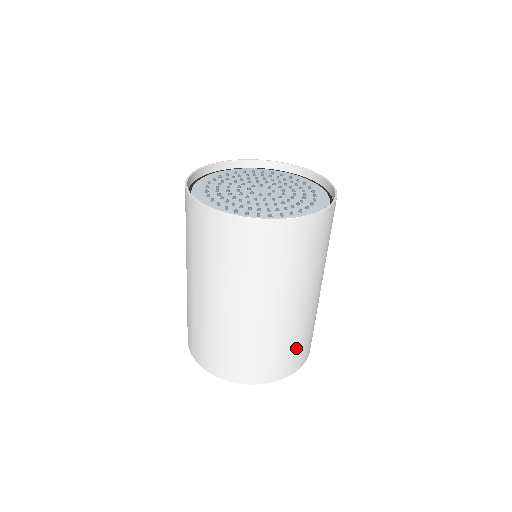
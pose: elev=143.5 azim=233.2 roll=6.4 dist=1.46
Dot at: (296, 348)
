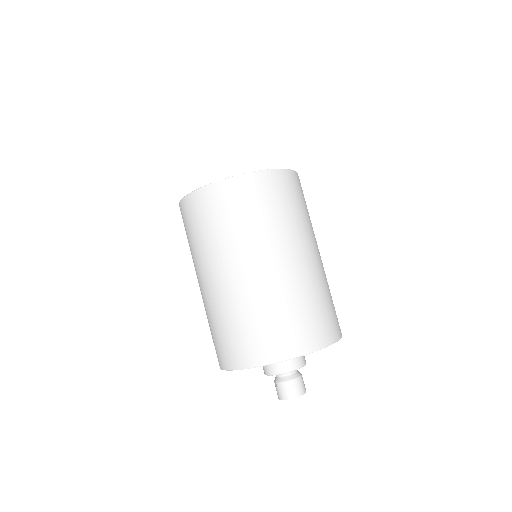
Dot at: (273, 324)
